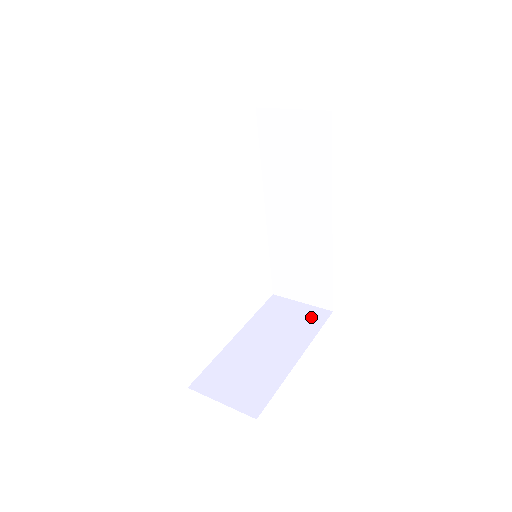
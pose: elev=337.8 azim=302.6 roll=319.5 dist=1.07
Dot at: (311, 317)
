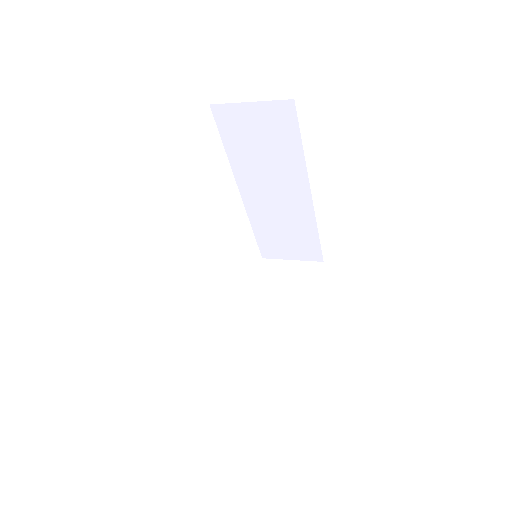
Dot at: (306, 274)
